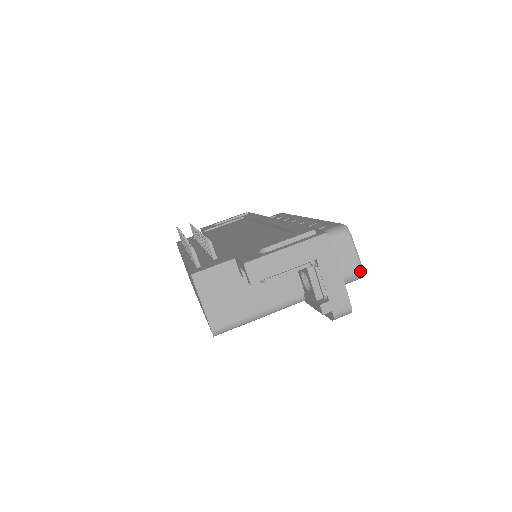
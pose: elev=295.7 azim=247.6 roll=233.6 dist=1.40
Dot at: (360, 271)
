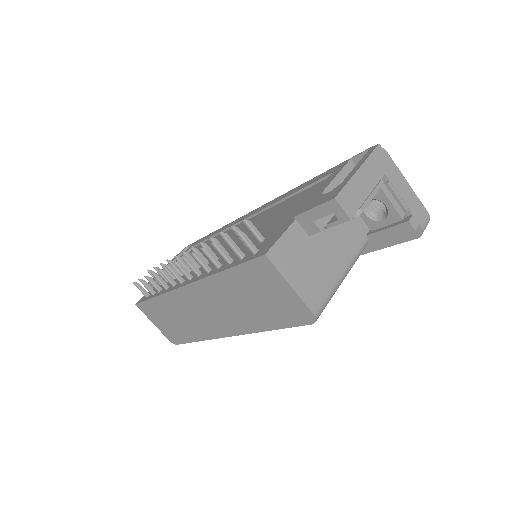
Dot at: occluded
